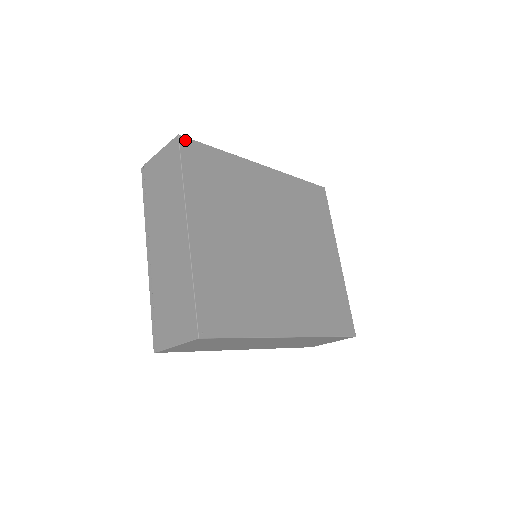
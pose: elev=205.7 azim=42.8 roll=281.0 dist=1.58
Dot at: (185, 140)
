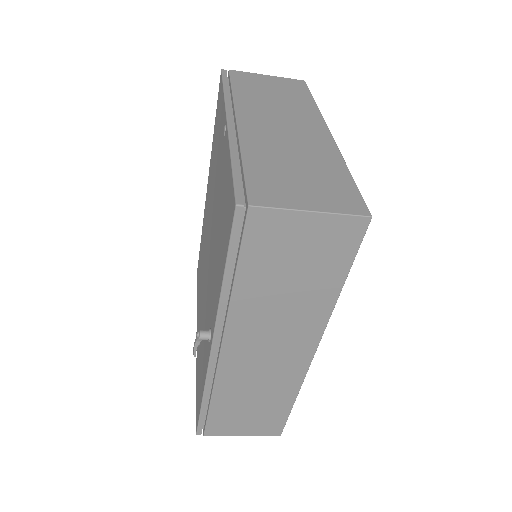
Dot at: occluded
